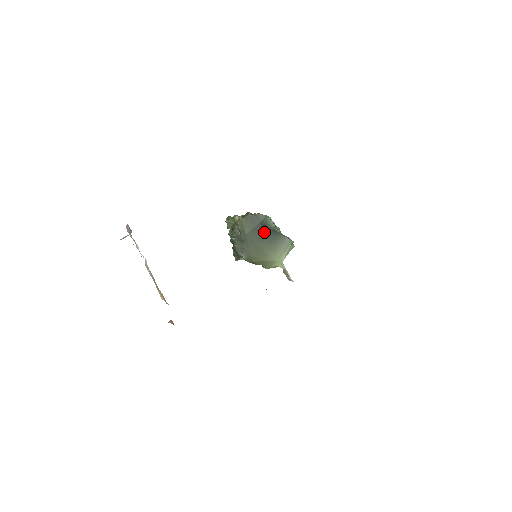
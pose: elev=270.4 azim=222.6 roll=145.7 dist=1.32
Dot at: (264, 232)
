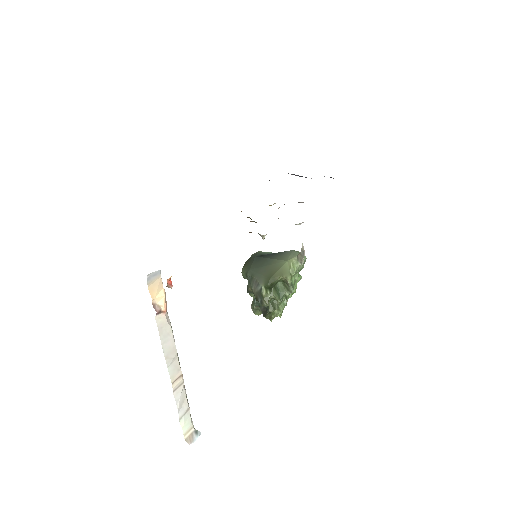
Dot at: (263, 257)
